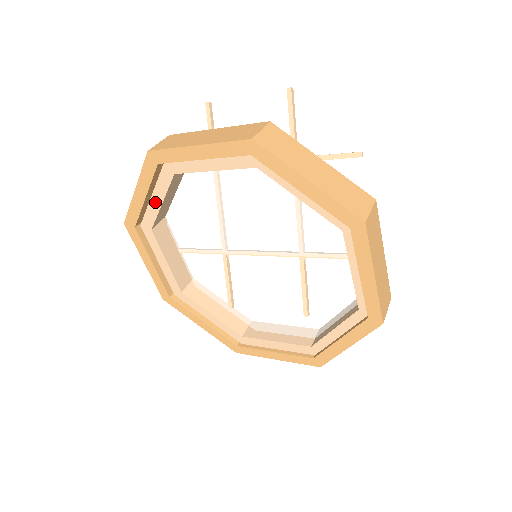
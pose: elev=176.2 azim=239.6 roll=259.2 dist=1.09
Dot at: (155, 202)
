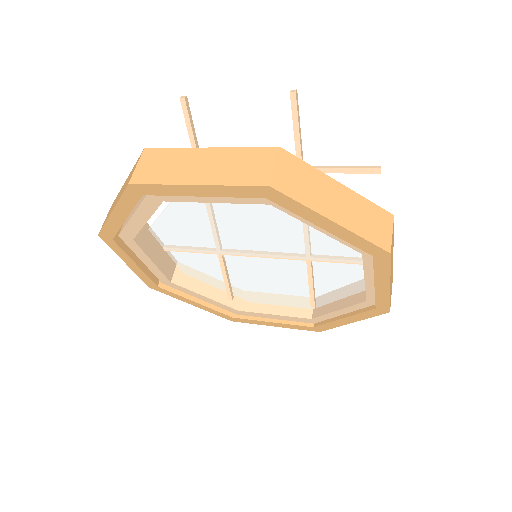
Dot at: (137, 220)
